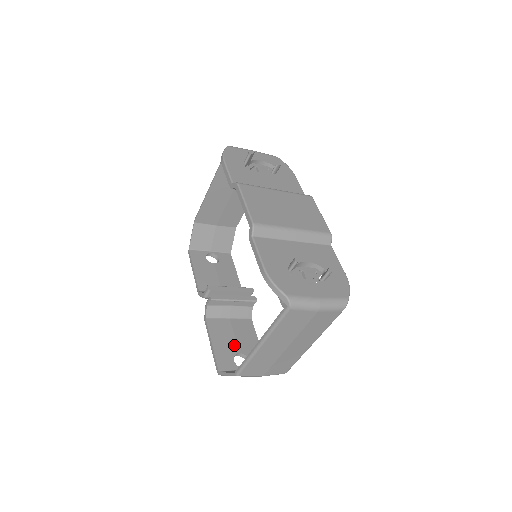
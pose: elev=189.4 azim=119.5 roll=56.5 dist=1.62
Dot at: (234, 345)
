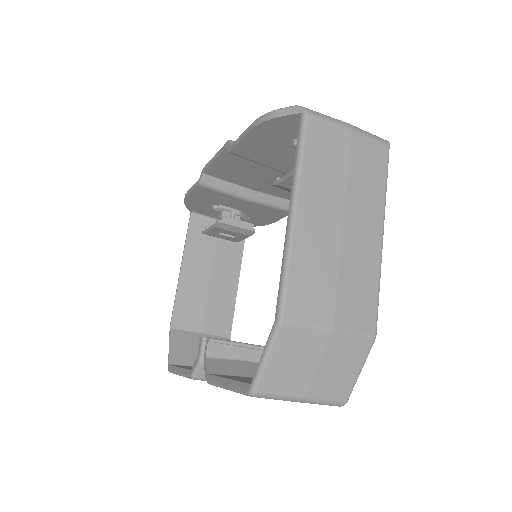
Dot at: occluded
